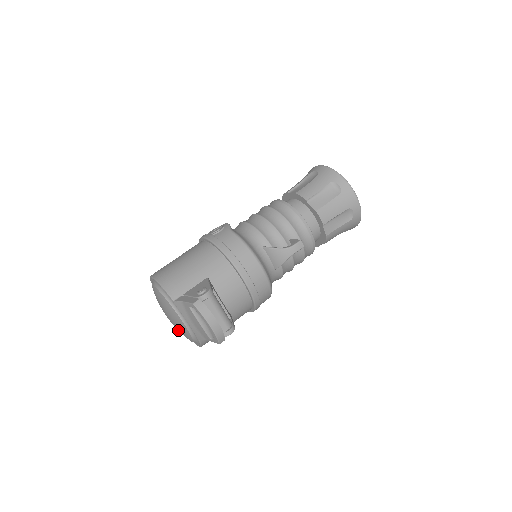
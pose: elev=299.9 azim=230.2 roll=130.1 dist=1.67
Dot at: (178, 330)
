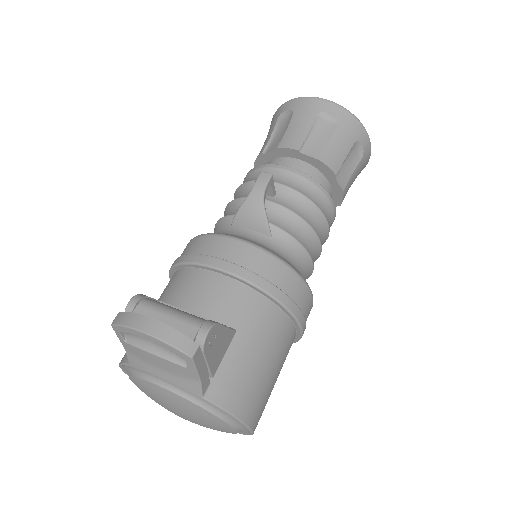
Dot at: (204, 425)
